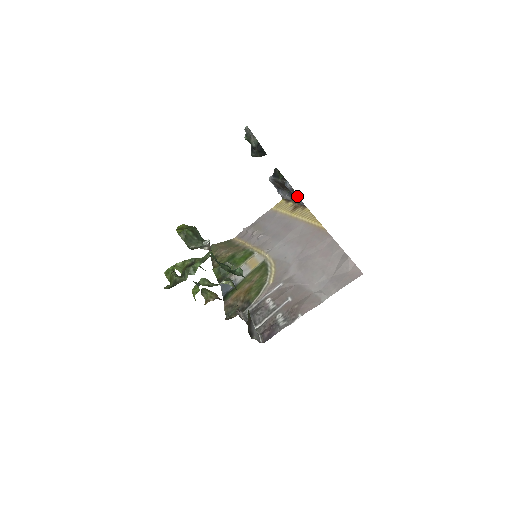
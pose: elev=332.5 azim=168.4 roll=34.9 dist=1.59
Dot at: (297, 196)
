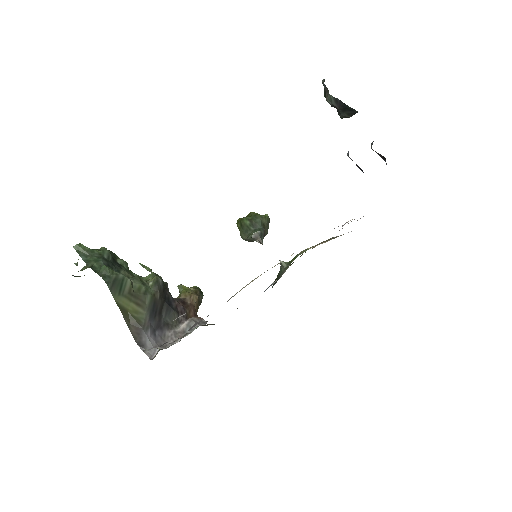
Dot at: occluded
